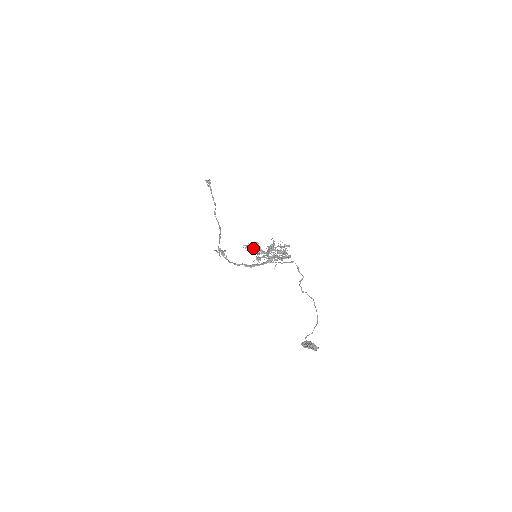
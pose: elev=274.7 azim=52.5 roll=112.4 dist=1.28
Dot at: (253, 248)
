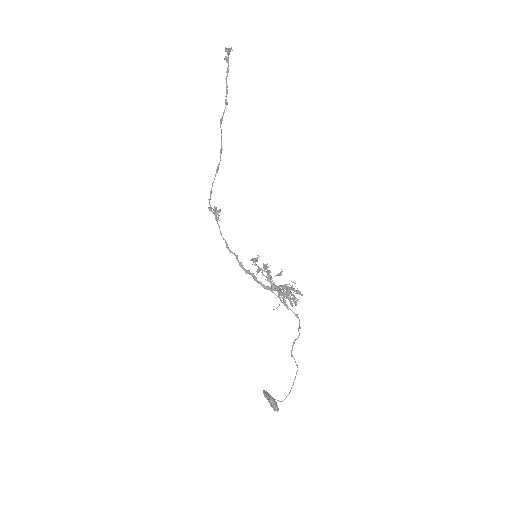
Dot at: (261, 268)
